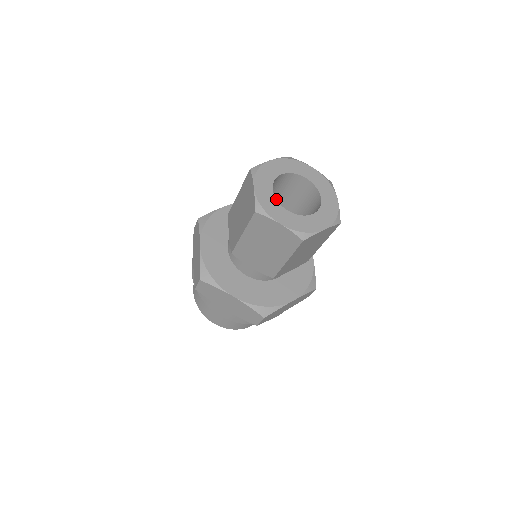
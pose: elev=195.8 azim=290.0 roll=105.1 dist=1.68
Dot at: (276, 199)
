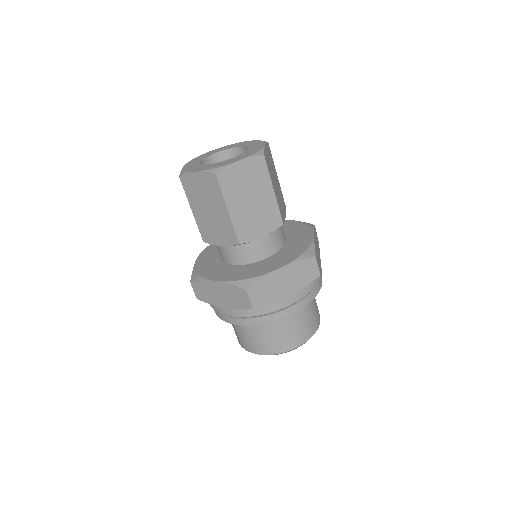
Dot at: occluded
